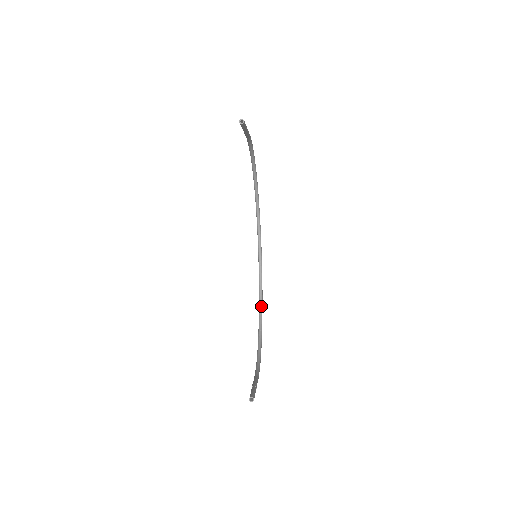
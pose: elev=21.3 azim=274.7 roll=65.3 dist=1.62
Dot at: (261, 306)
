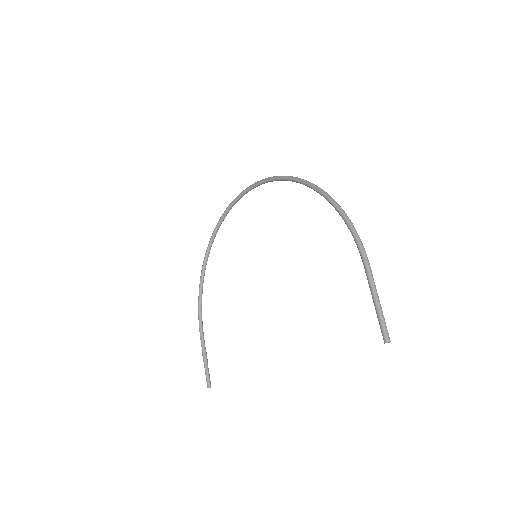
Dot at: occluded
